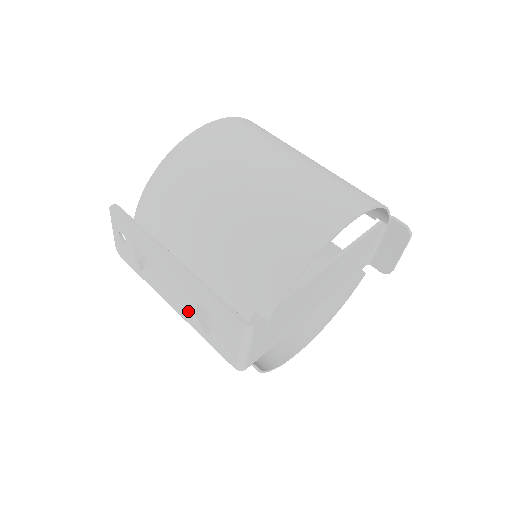
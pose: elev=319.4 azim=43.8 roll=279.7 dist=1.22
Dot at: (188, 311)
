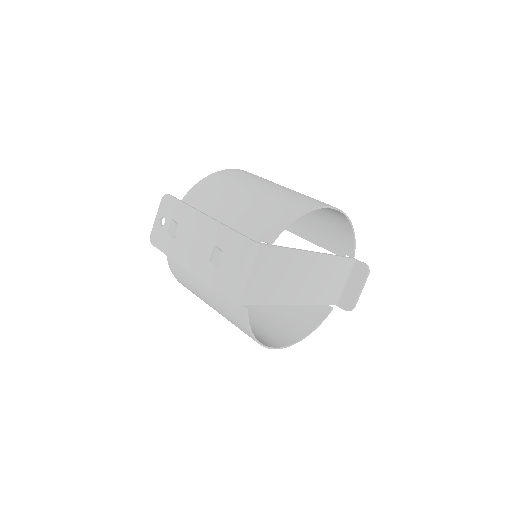
Dot at: (202, 262)
